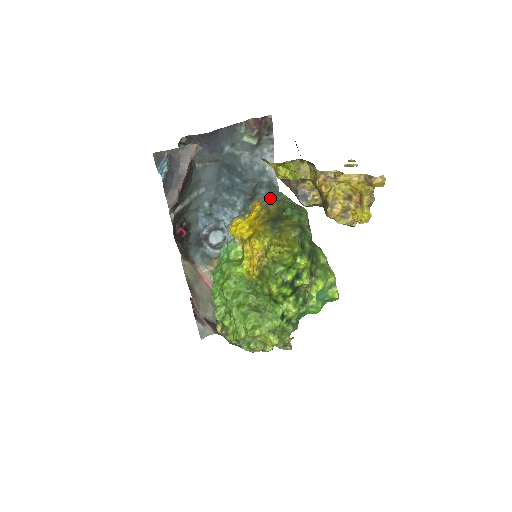
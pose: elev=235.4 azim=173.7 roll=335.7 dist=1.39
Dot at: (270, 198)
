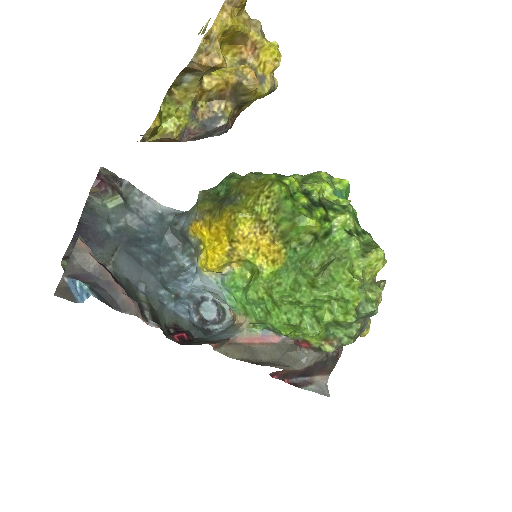
Dot at: (195, 209)
